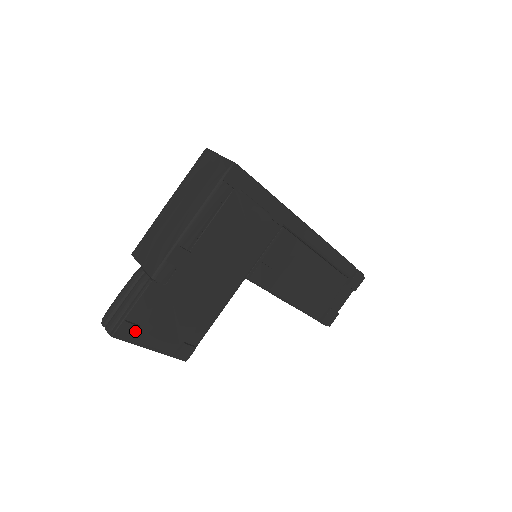
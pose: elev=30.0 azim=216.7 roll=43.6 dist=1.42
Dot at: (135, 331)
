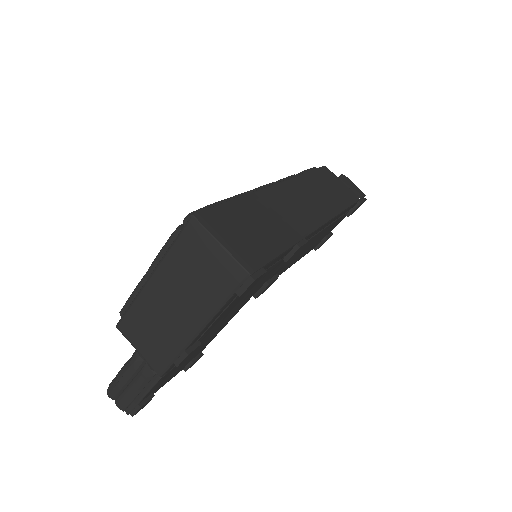
Dot at: (150, 400)
